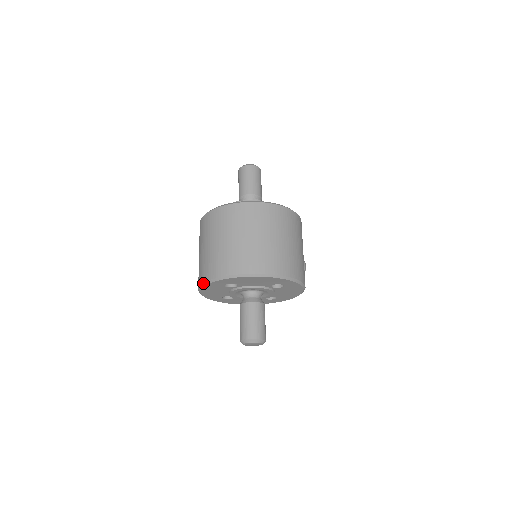
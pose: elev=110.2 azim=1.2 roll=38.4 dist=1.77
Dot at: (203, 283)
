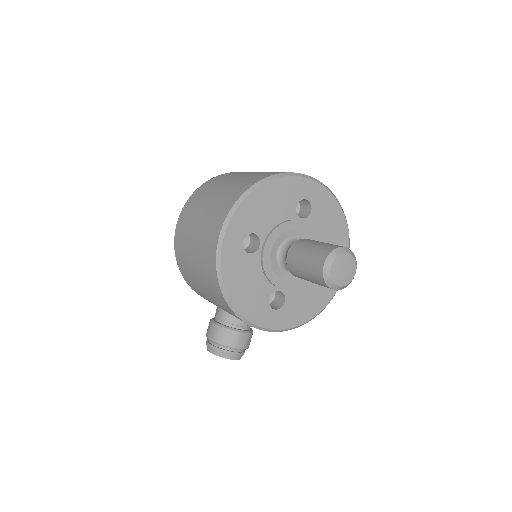
Dot at: (288, 172)
